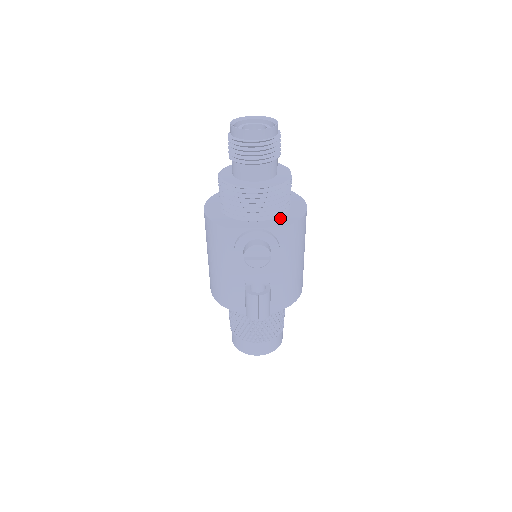
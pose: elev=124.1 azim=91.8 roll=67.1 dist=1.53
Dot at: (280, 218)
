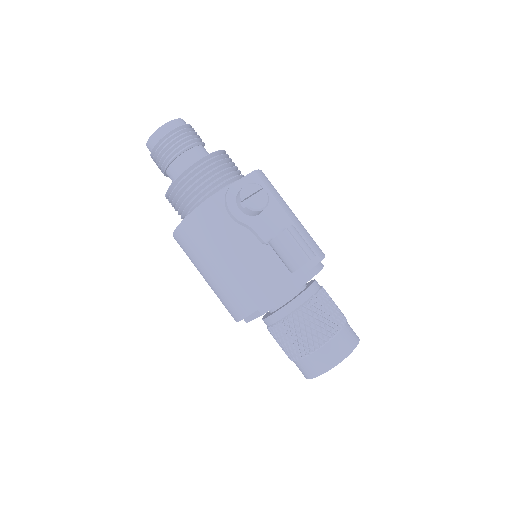
Dot at: occluded
